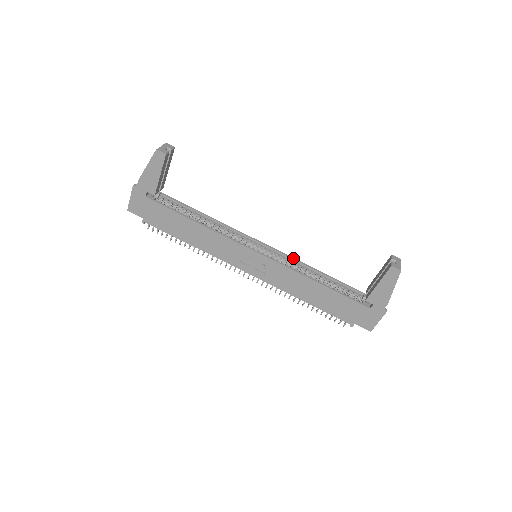
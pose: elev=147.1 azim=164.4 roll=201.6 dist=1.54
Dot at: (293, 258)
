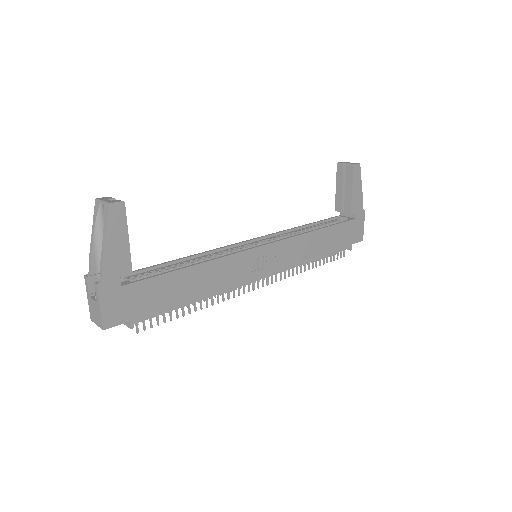
Dot at: (278, 232)
